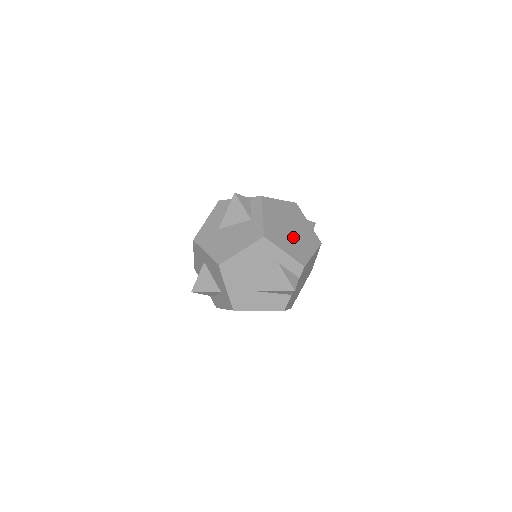
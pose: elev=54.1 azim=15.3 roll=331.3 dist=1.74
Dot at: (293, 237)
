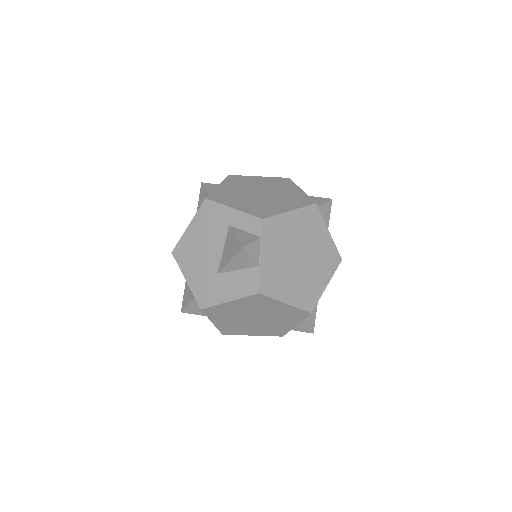
Dot at: (260, 199)
